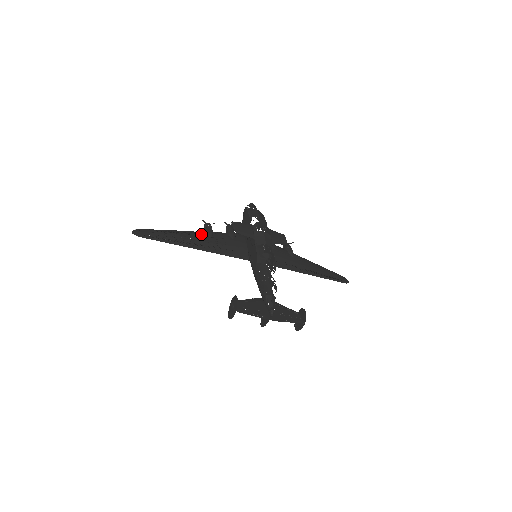
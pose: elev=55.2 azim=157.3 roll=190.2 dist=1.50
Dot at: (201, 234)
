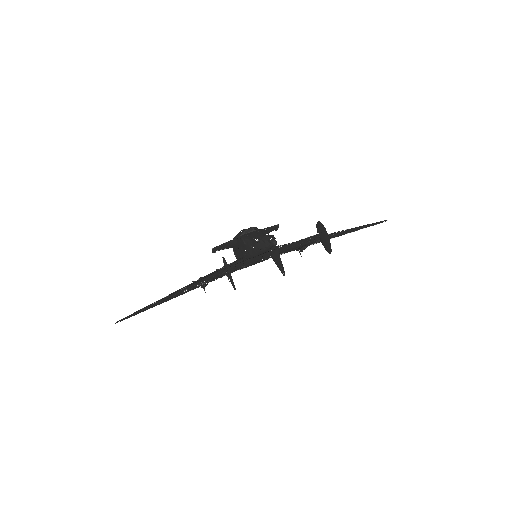
Dot at: occluded
